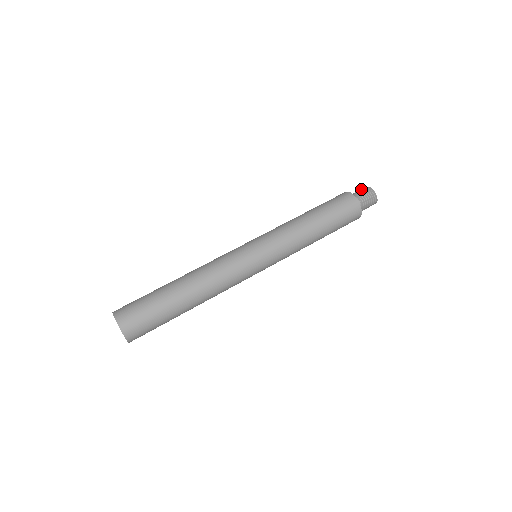
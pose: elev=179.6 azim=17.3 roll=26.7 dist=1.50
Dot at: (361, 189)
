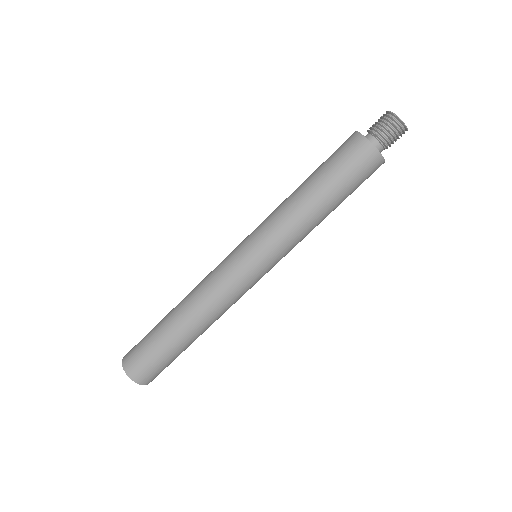
Dot at: occluded
